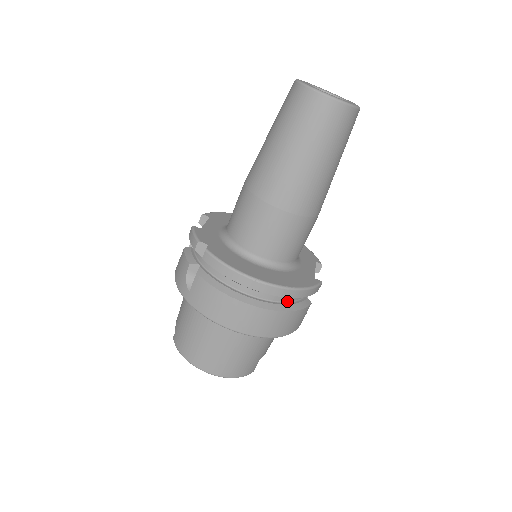
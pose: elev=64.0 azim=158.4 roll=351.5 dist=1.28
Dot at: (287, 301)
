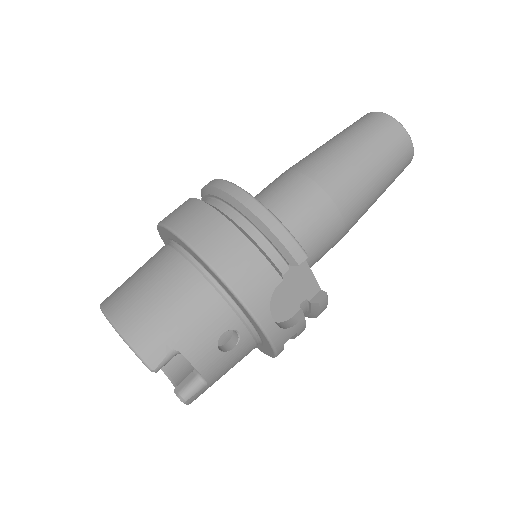
Dot at: (252, 238)
